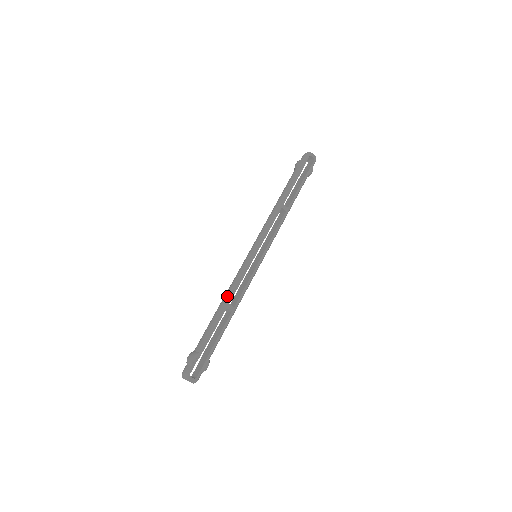
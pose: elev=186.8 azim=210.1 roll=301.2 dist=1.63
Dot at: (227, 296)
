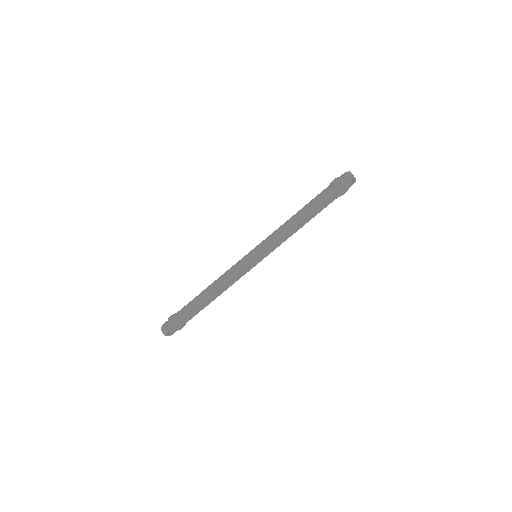
Dot at: (218, 285)
